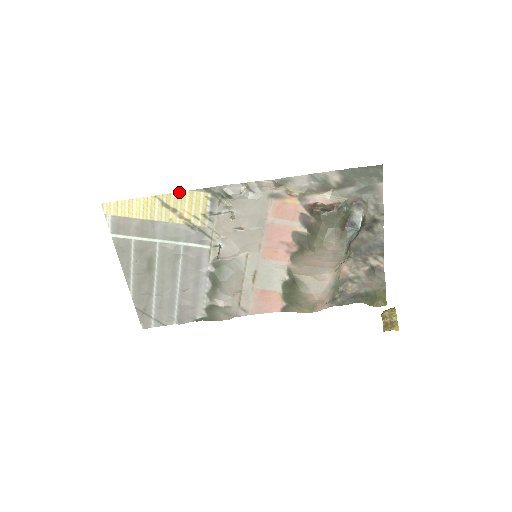
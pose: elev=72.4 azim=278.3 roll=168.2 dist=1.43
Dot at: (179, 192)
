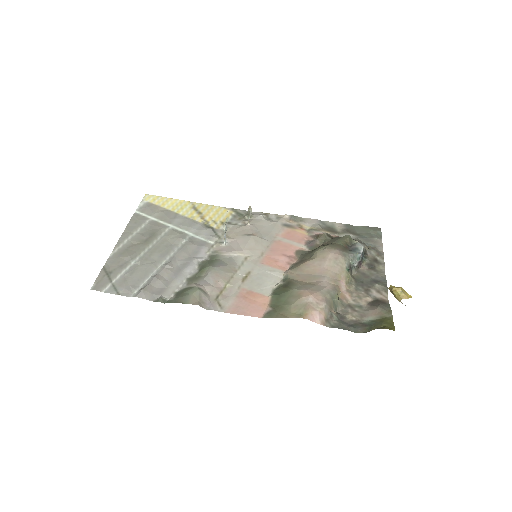
Dot at: (211, 205)
